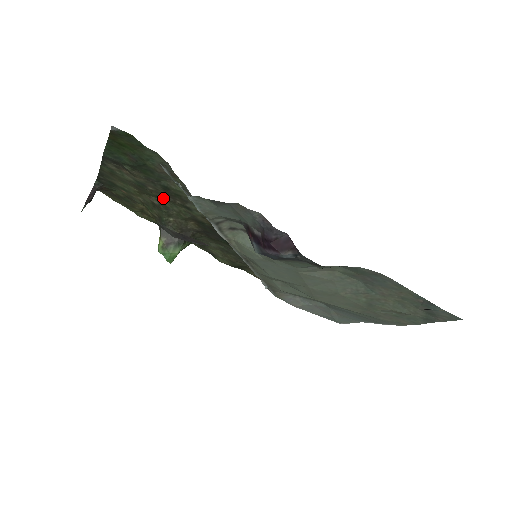
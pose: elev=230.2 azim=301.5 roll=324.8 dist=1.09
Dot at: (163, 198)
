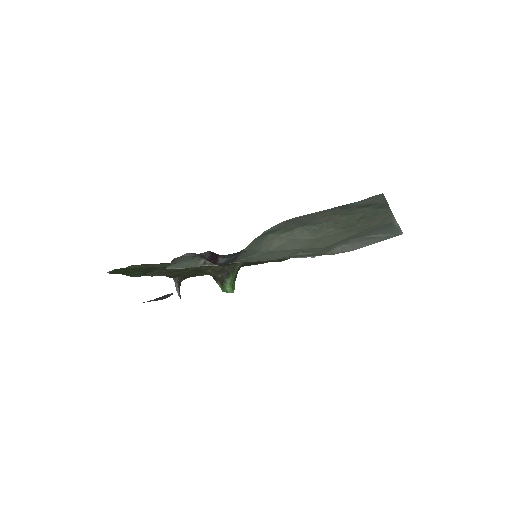
Dot at: (185, 268)
